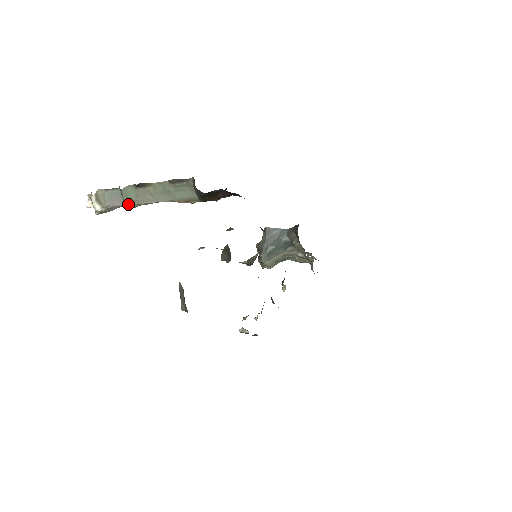
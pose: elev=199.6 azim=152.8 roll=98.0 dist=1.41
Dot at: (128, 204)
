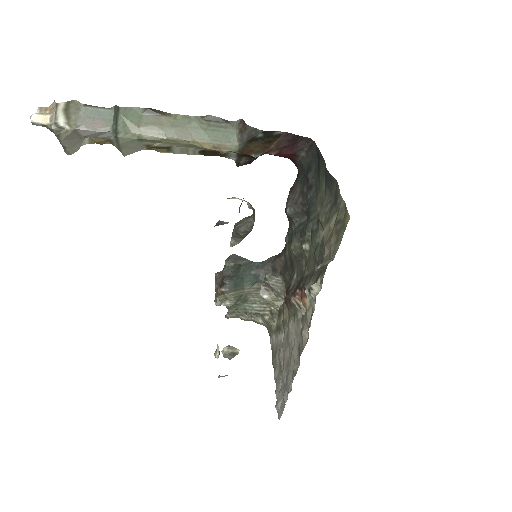
Dot at: (122, 128)
